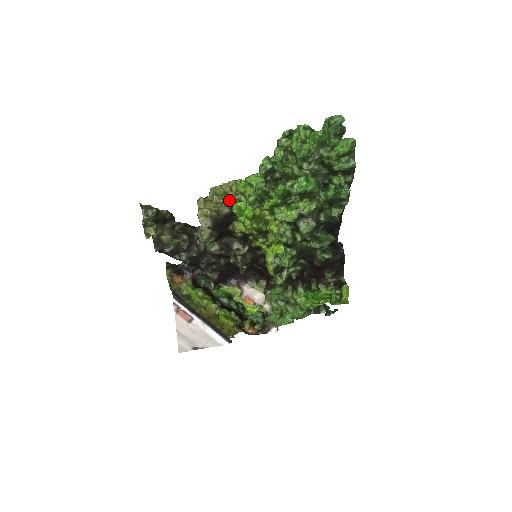
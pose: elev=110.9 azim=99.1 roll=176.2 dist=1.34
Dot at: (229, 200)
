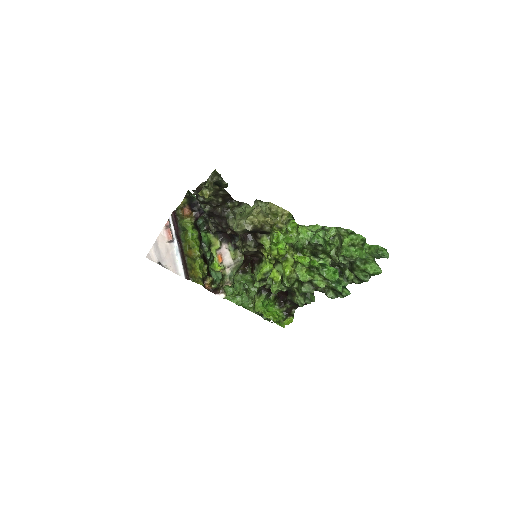
Dot at: (275, 223)
